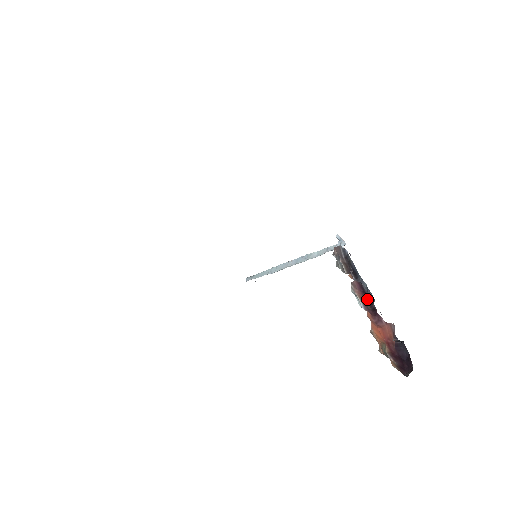
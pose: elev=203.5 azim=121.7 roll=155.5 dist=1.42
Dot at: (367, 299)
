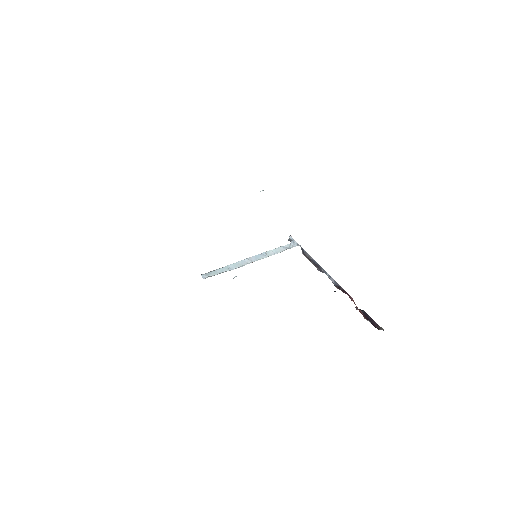
Dot at: (334, 284)
